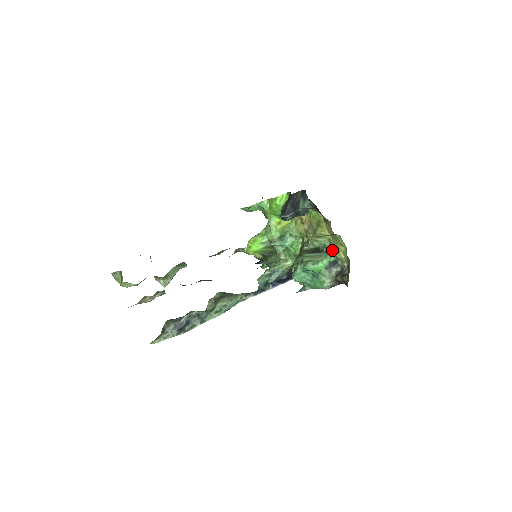
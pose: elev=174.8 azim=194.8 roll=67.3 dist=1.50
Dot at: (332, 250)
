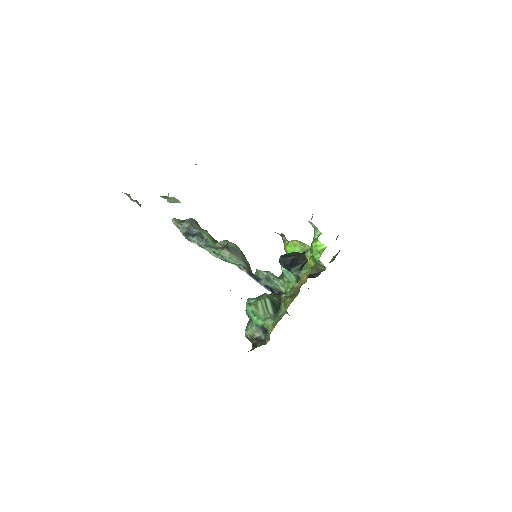
Dot at: (272, 322)
